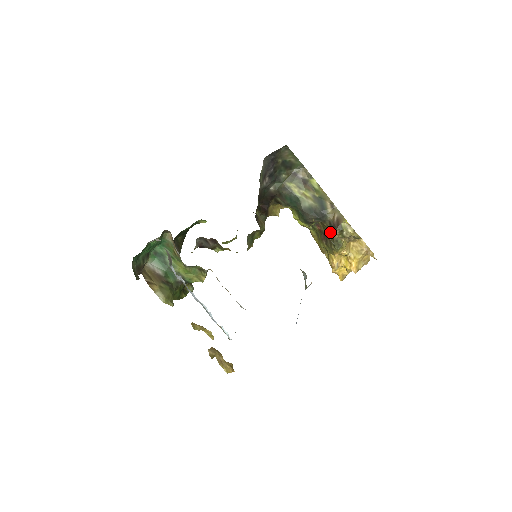
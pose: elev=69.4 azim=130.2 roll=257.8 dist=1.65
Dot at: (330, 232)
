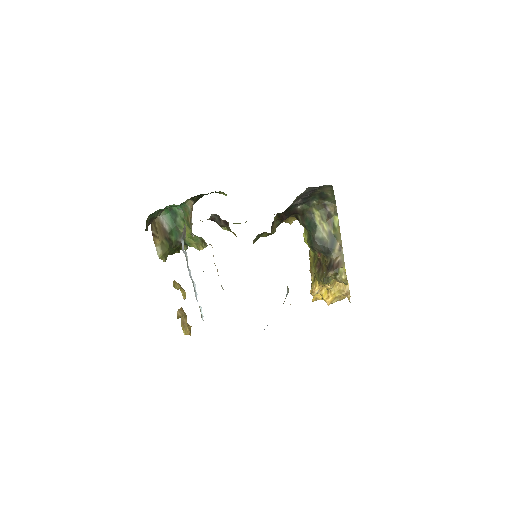
Dot at: (327, 268)
